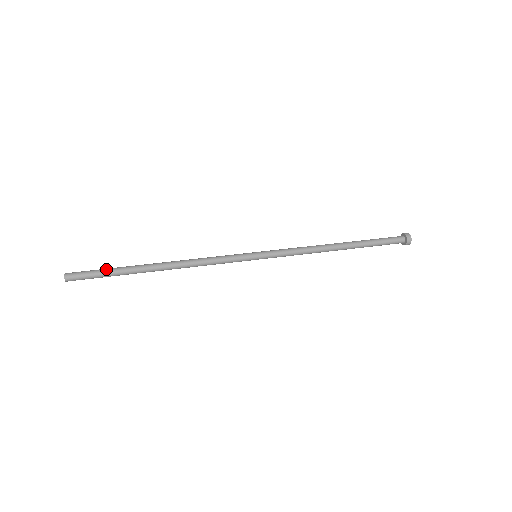
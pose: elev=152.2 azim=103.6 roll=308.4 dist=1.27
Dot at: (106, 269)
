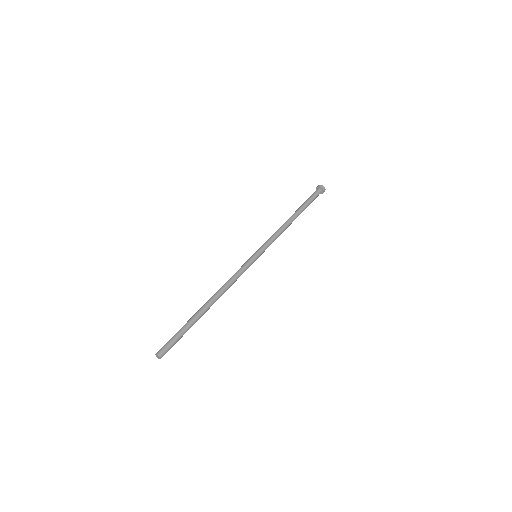
Dot at: (180, 331)
